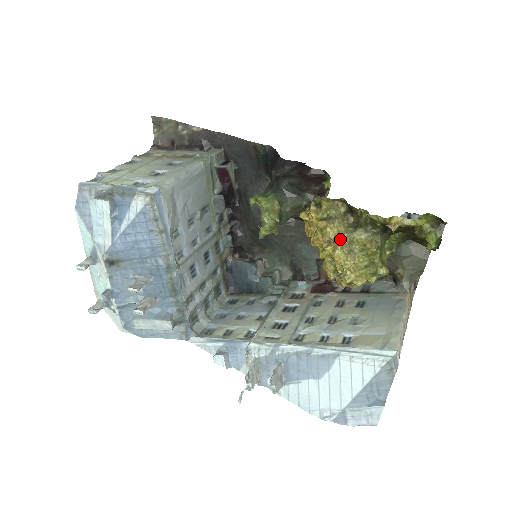
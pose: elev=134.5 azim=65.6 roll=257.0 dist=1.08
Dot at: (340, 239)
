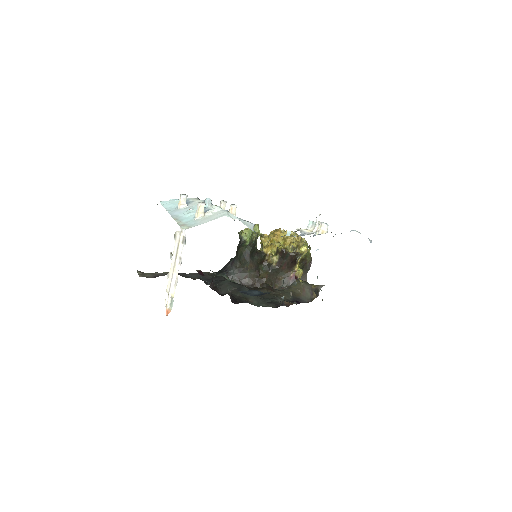
Dot at: occluded
